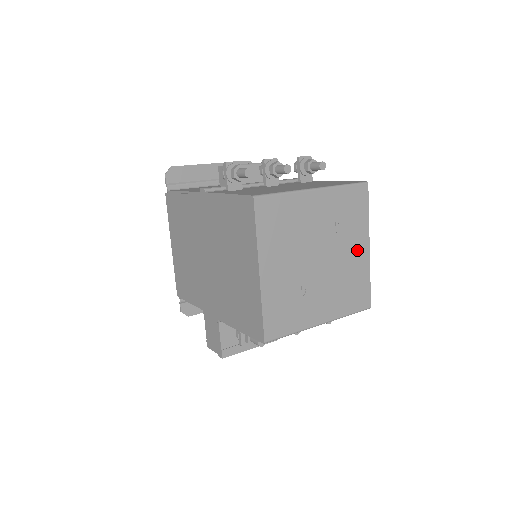
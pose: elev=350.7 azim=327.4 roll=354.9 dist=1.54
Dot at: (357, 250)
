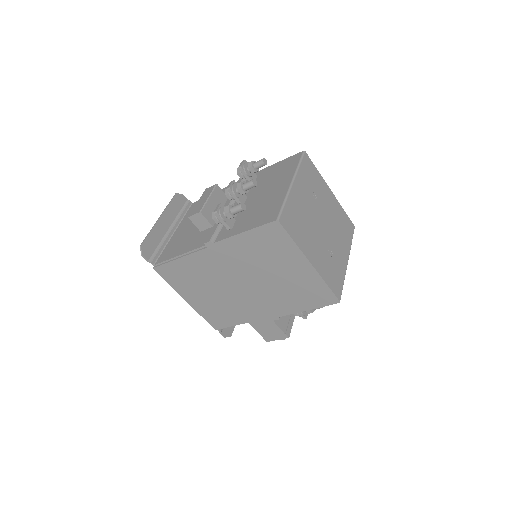
Dot at: (329, 199)
